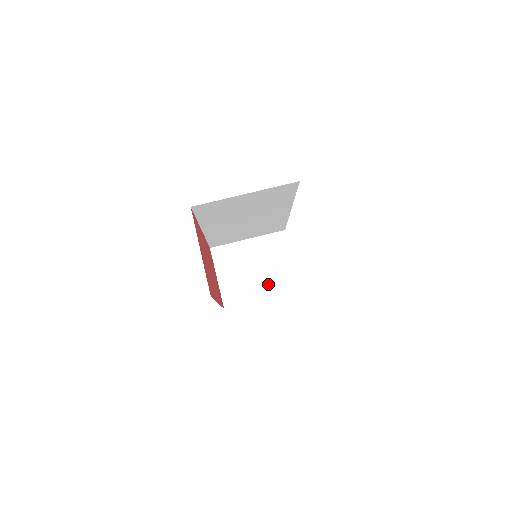
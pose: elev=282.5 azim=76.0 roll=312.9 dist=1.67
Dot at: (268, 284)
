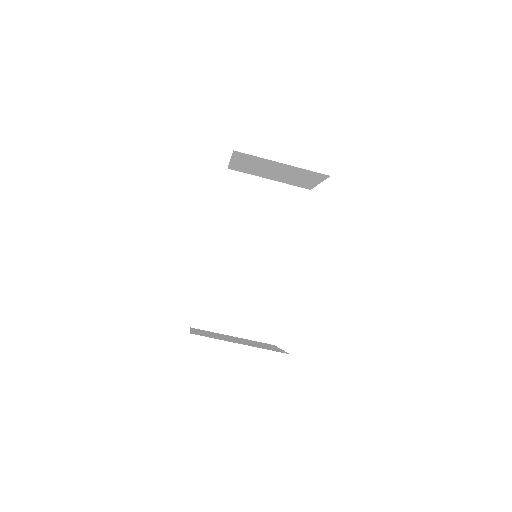
Dot at: (281, 179)
